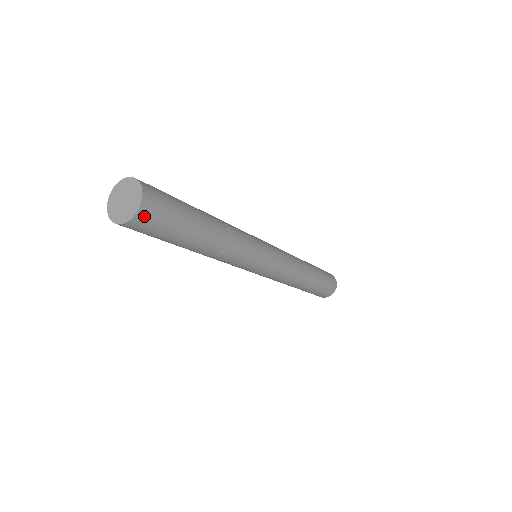
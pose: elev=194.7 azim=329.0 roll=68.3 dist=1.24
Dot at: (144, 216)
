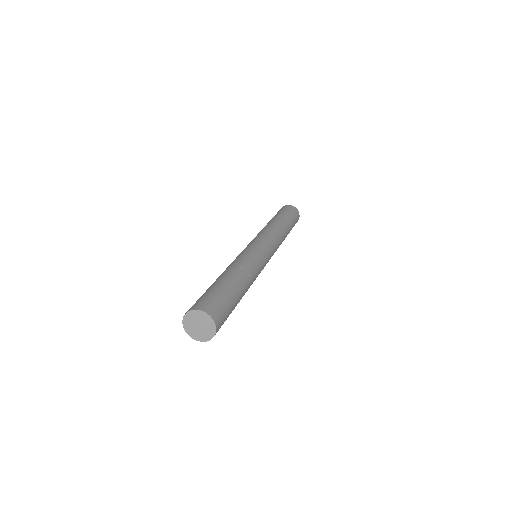
Dot at: (219, 328)
